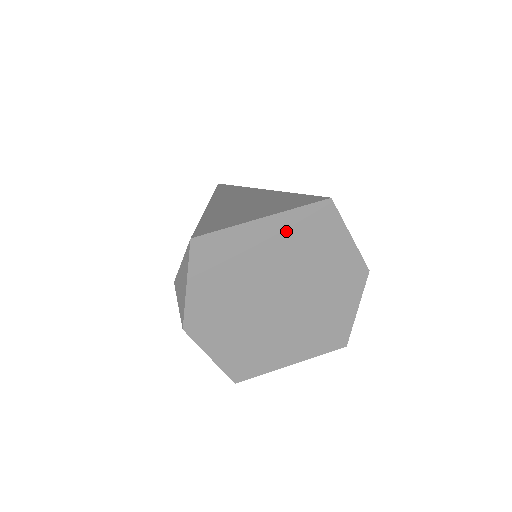
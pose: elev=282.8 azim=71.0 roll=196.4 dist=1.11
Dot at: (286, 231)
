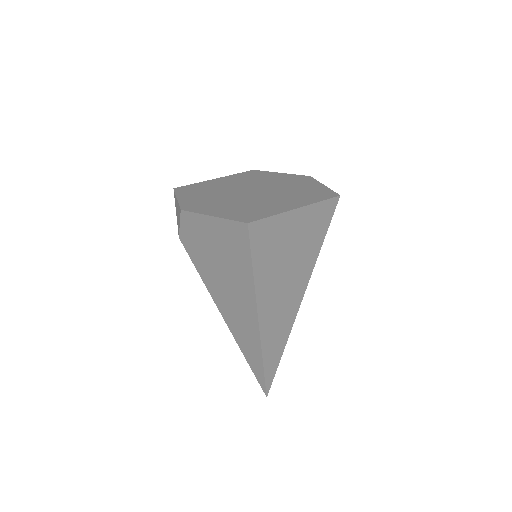
Dot at: (234, 179)
